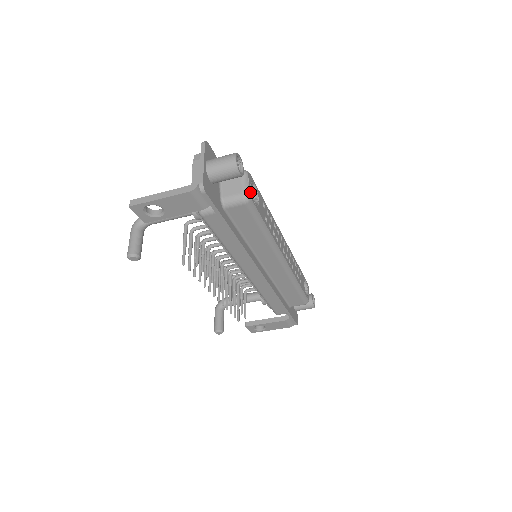
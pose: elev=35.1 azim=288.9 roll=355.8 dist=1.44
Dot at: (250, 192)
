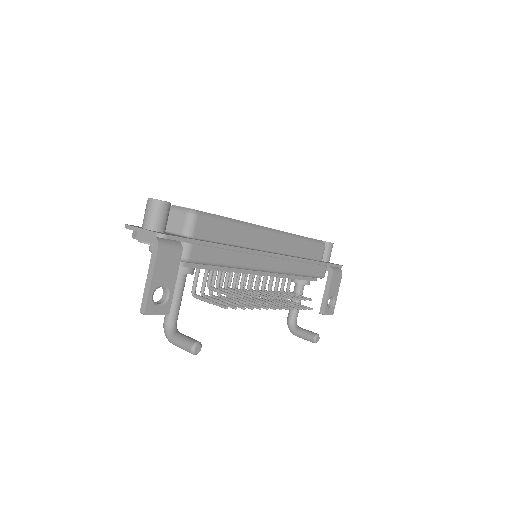
Dot at: (189, 209)
